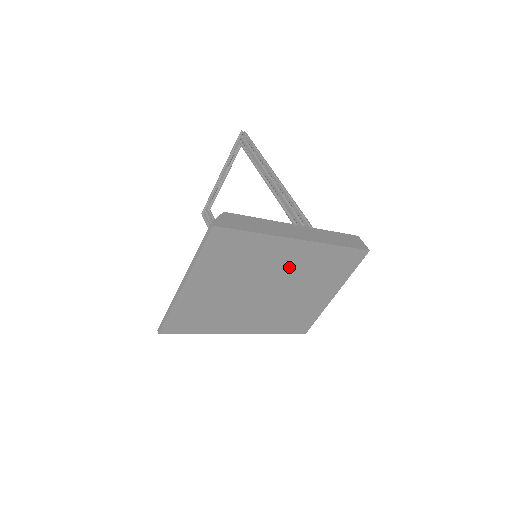
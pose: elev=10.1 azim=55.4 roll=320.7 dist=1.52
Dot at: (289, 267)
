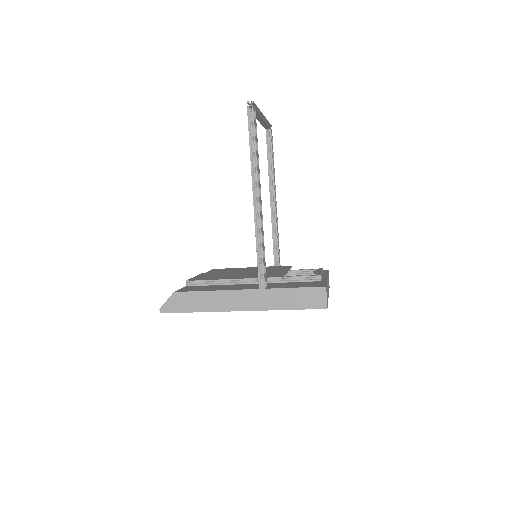
Dot at: occluded
